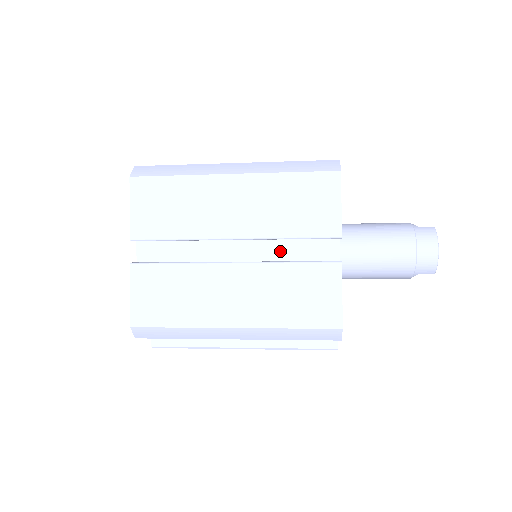
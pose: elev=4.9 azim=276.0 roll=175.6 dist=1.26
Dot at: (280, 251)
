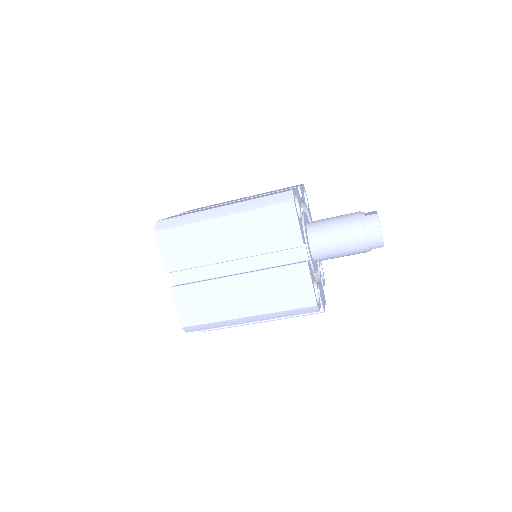
Dot at: (267, 260)
